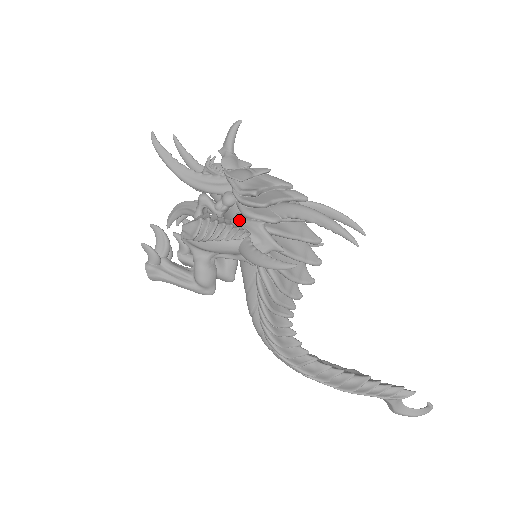
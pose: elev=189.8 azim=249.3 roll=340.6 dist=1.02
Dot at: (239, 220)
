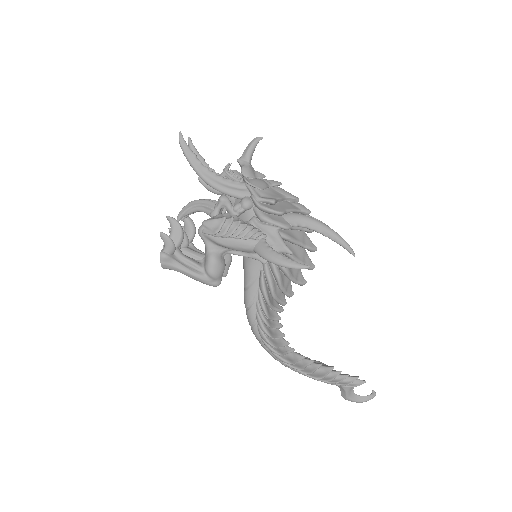
Dot at: (256, 223)
